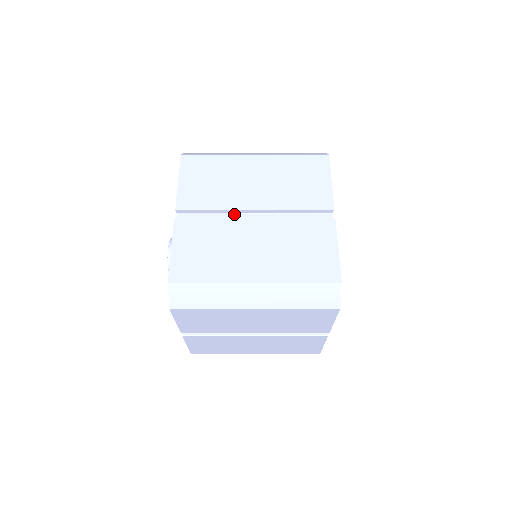
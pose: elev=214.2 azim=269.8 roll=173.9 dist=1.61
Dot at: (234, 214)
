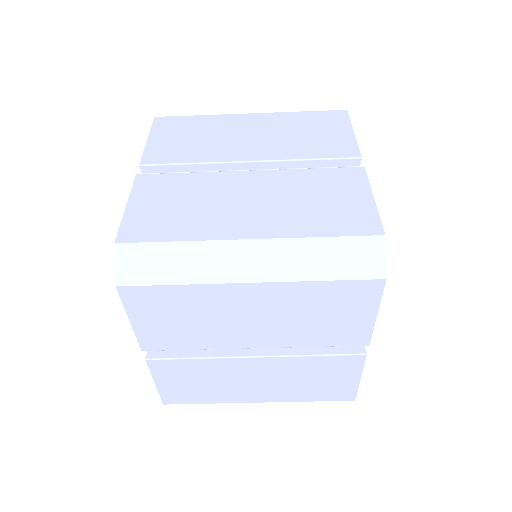
Dot at: occluded
